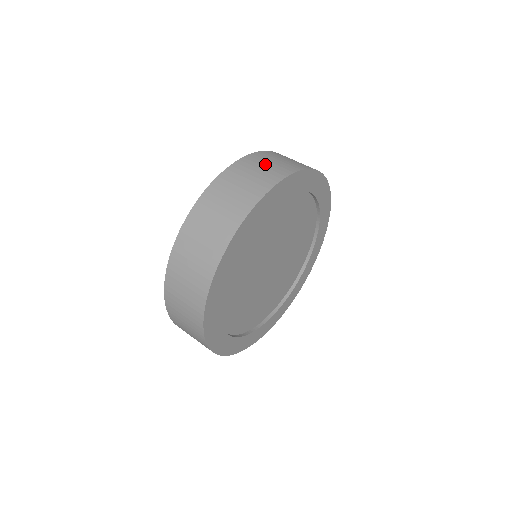
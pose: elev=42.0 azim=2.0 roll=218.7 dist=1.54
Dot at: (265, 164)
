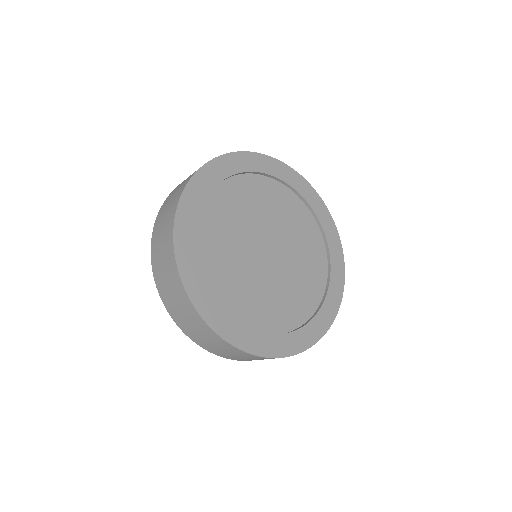
Dot at: occluded
